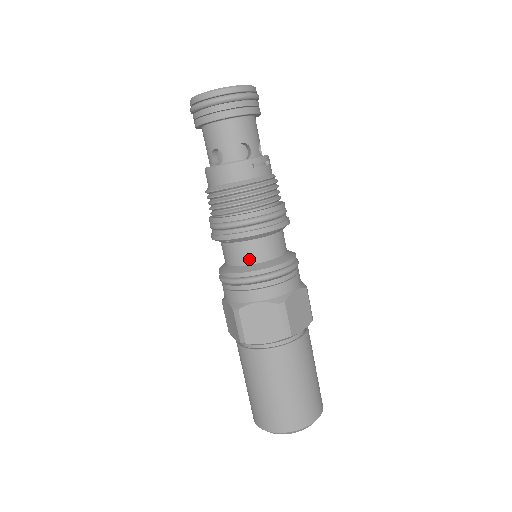
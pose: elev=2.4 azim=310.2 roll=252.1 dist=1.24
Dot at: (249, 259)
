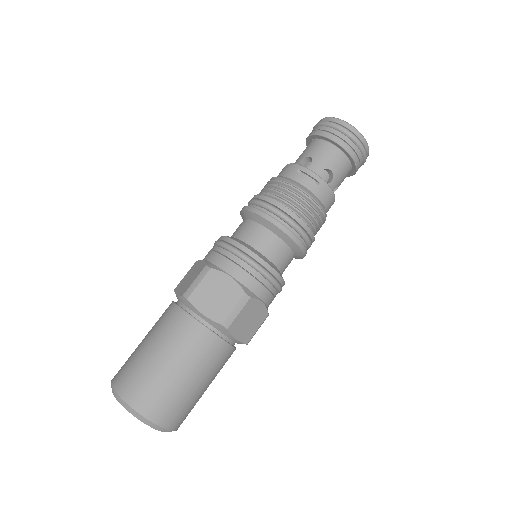
Dot at: (235, 233)
